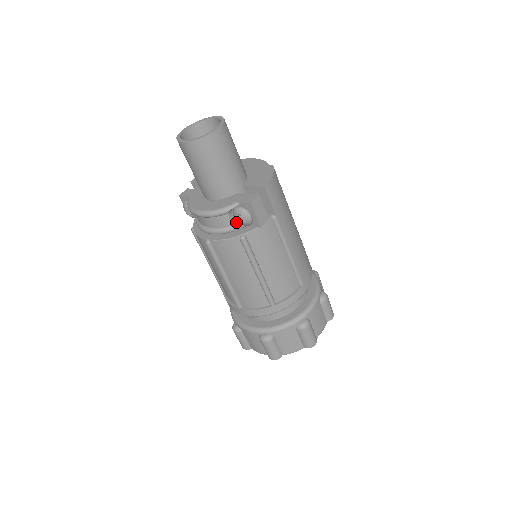
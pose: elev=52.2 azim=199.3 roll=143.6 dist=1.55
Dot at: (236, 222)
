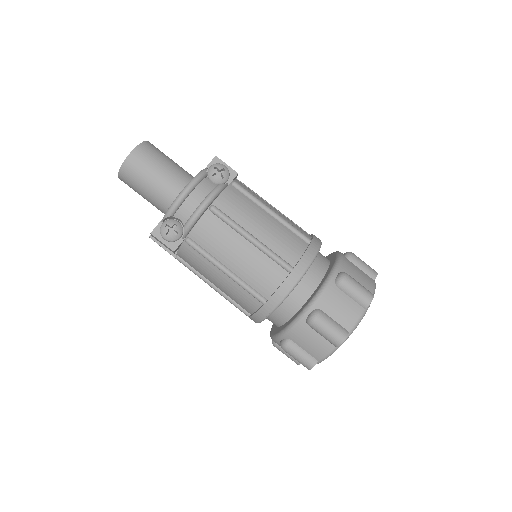
Dot at: occluded
